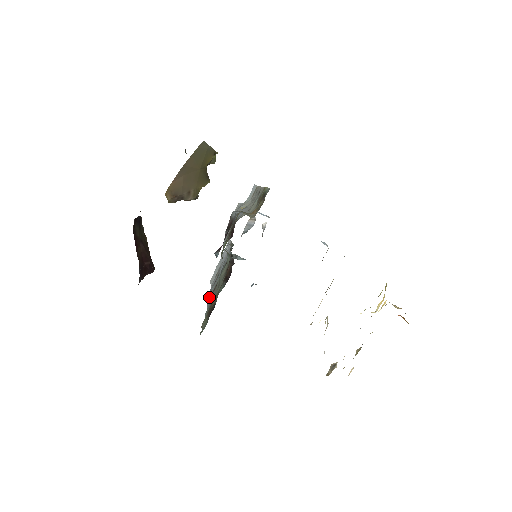
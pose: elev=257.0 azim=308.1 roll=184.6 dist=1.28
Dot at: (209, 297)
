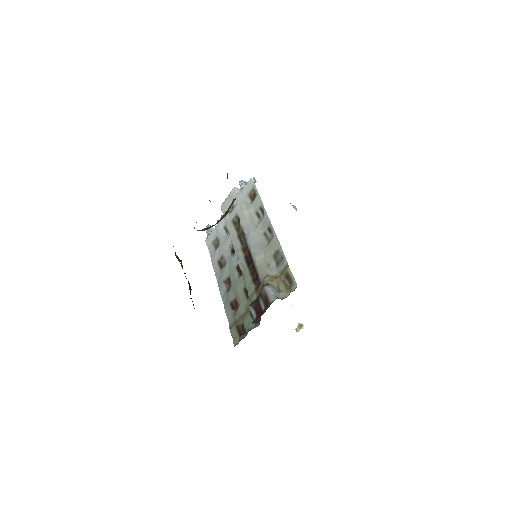
Dot at: (219, 282)
